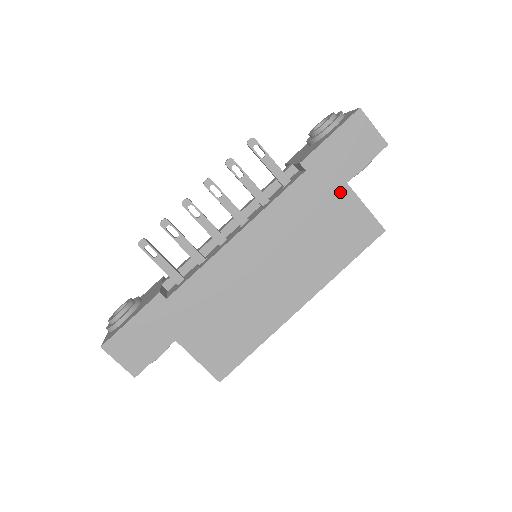
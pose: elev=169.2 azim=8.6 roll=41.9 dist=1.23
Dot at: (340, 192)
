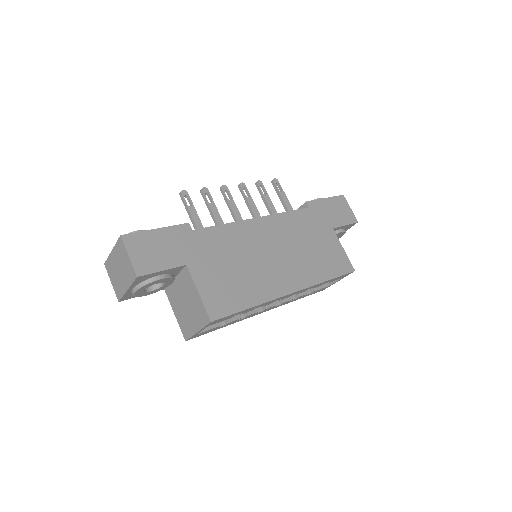
Dot at: (328, 231)
